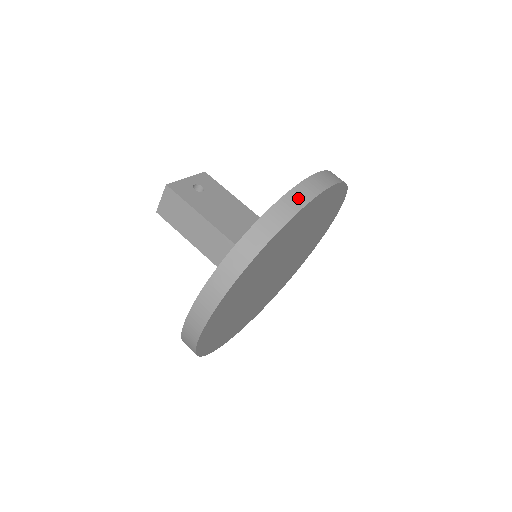
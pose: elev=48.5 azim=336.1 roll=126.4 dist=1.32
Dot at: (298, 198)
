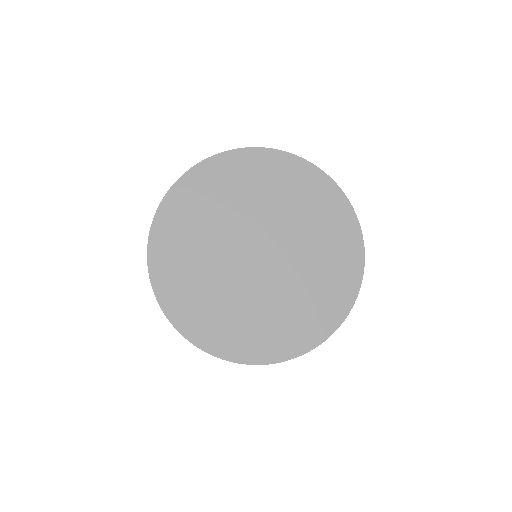
Dot at: occluded
